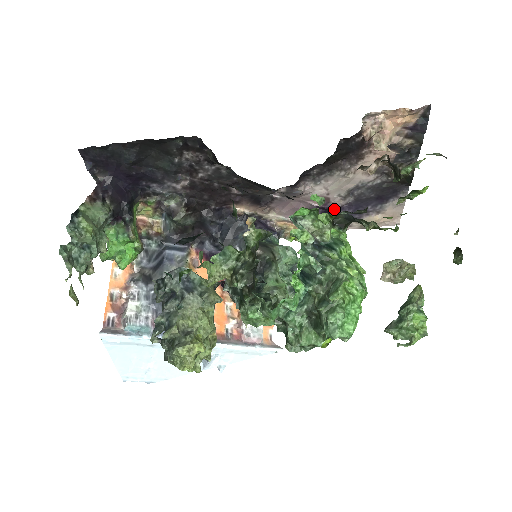
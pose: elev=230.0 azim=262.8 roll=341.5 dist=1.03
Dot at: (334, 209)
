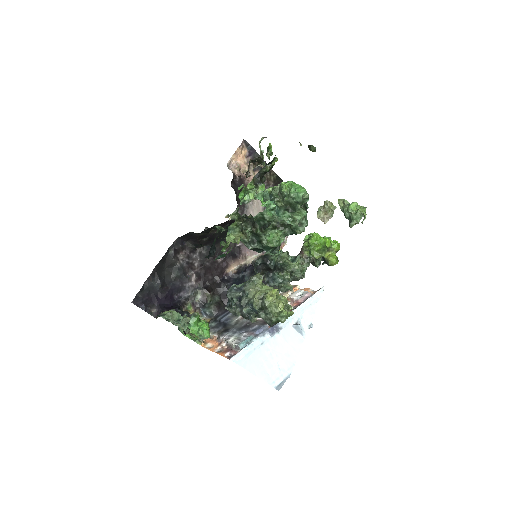
Dot at: occluded
